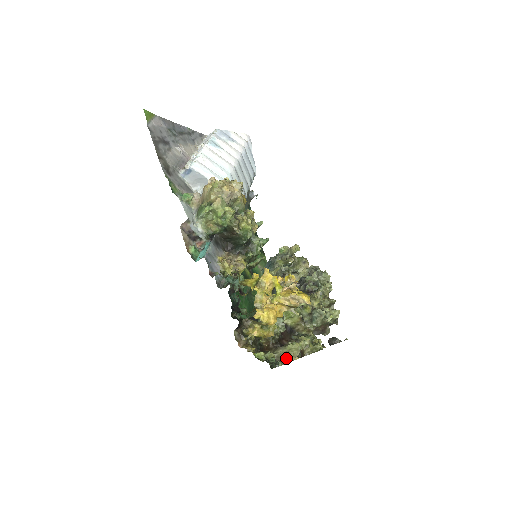
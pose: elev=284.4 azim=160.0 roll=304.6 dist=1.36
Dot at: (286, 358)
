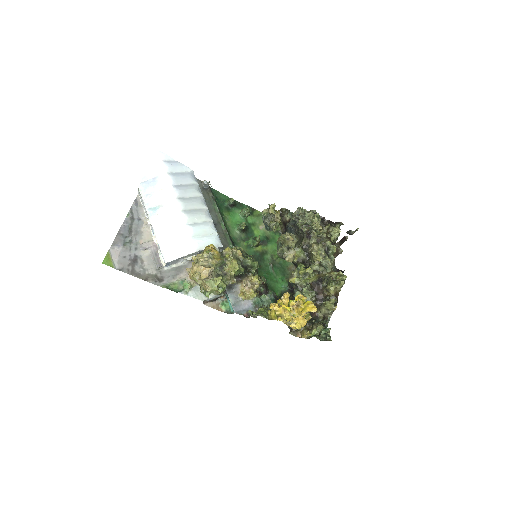
Dot at: (330, 313)
